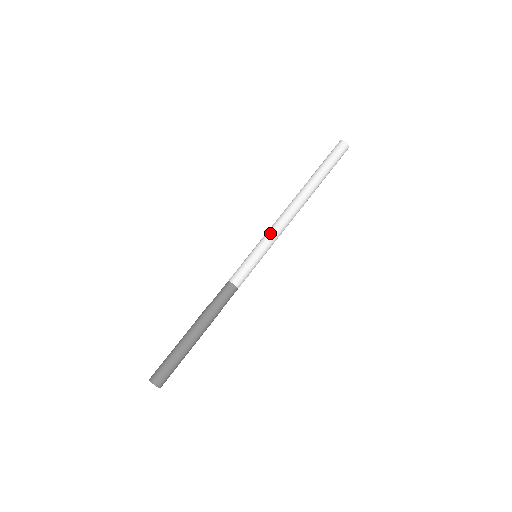
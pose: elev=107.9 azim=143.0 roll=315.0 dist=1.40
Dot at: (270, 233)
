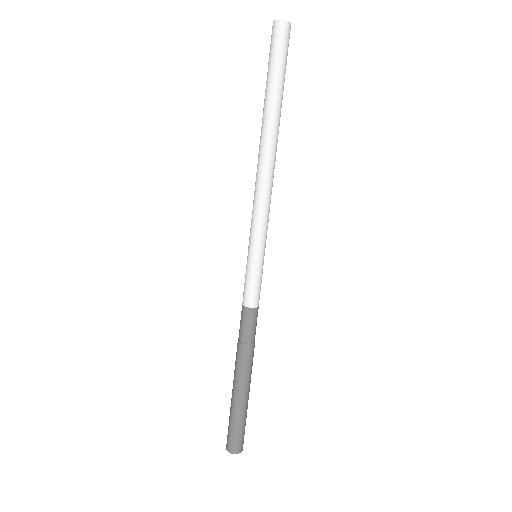
Dot at: (254, 220)
